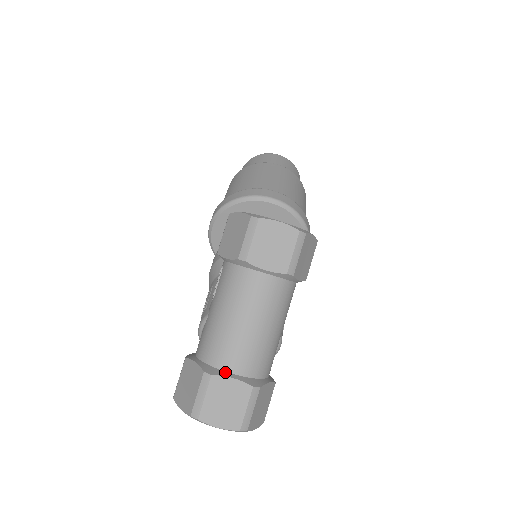
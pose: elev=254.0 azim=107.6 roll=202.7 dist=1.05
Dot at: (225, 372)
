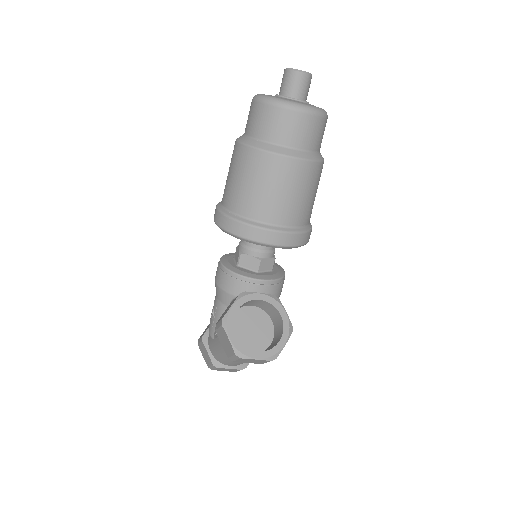
Dot at: (225, 365)
